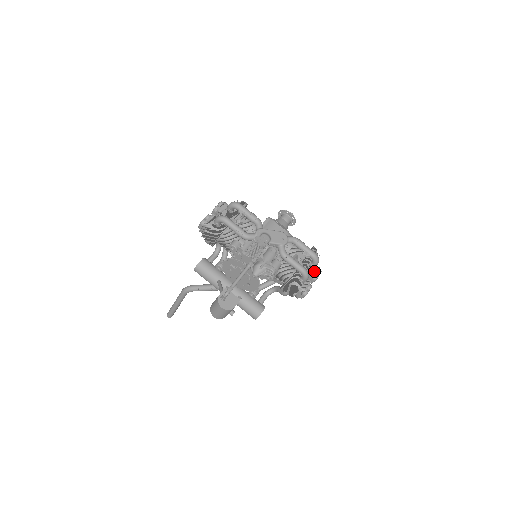
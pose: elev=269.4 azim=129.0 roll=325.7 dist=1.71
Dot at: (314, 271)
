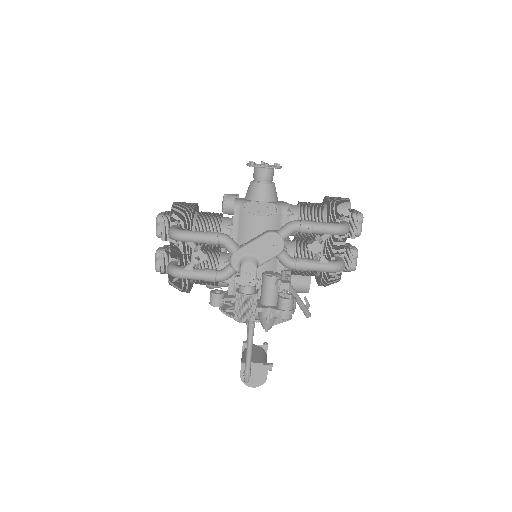
Dot at: (350, 229)
